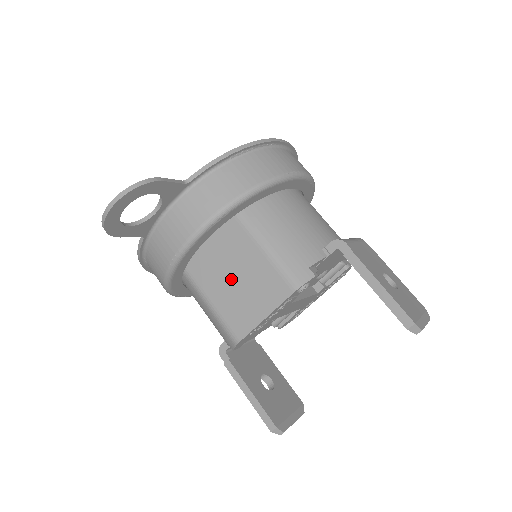
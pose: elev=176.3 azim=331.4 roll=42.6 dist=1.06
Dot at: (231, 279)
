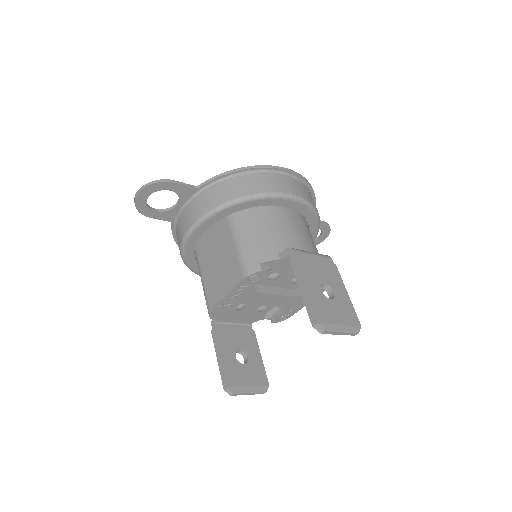
Dot at: (215, 263)
